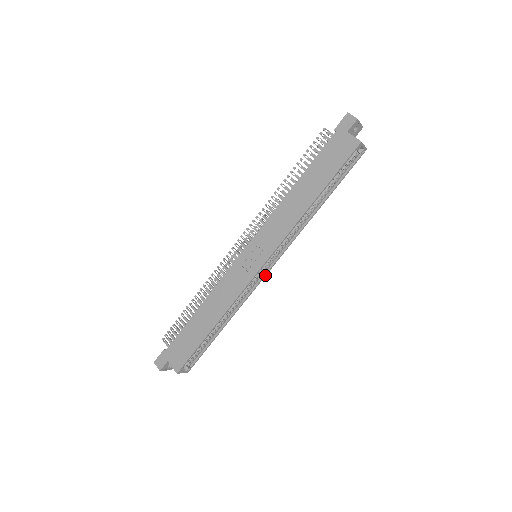
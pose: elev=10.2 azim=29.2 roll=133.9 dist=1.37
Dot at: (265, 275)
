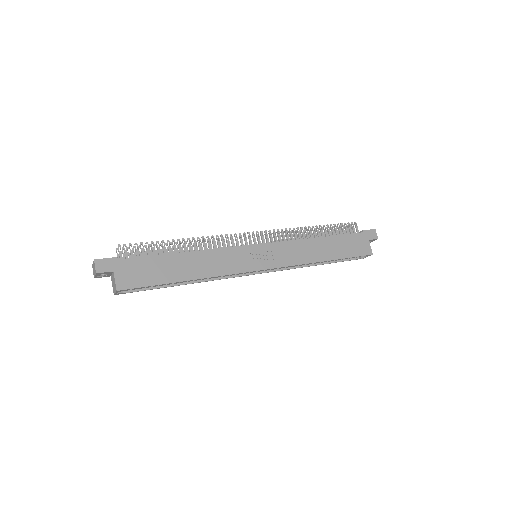
Dot at: (248, 275)
